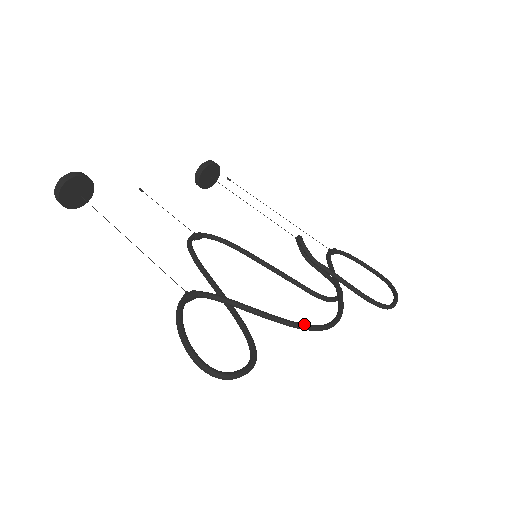
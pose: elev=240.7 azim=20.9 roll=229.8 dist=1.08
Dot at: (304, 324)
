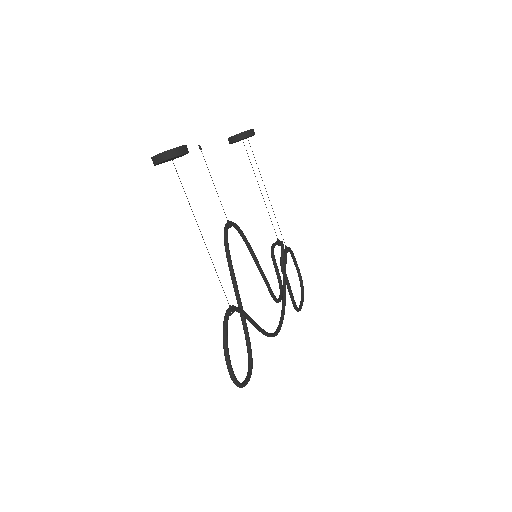
Dot at: (271, 334)
